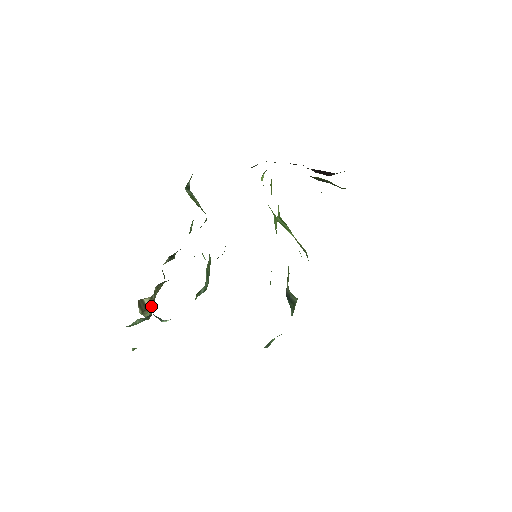
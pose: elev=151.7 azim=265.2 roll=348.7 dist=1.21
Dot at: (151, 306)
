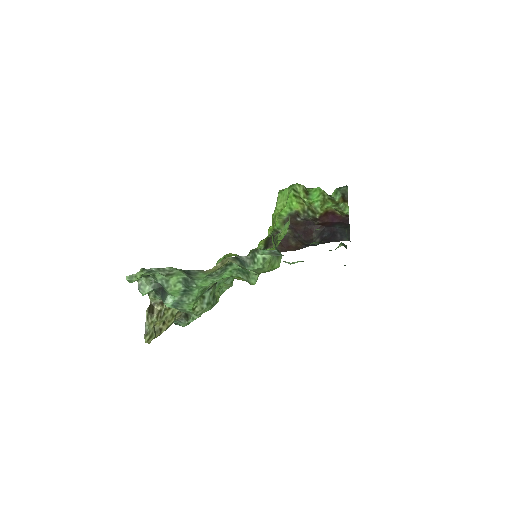
Dot at: (156, 319)
